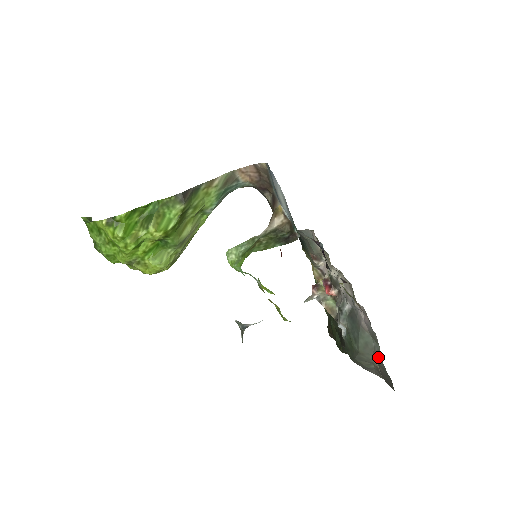
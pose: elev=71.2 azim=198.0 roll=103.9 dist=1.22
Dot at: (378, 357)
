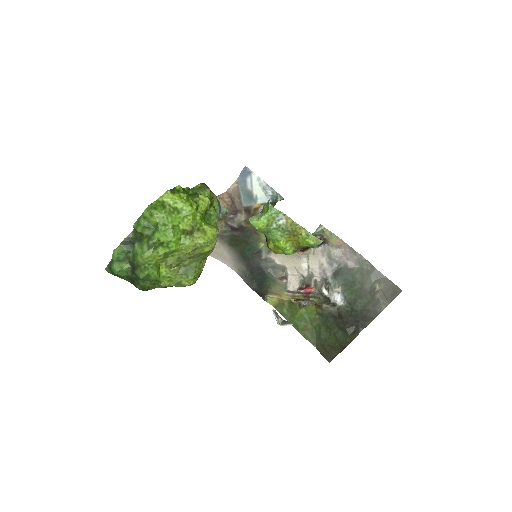
Dot at: (374, 271)
